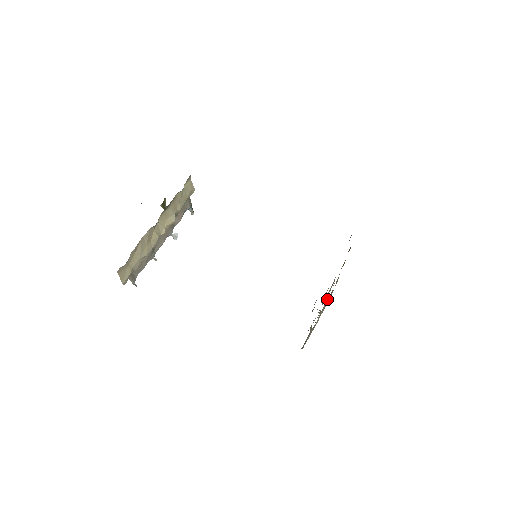
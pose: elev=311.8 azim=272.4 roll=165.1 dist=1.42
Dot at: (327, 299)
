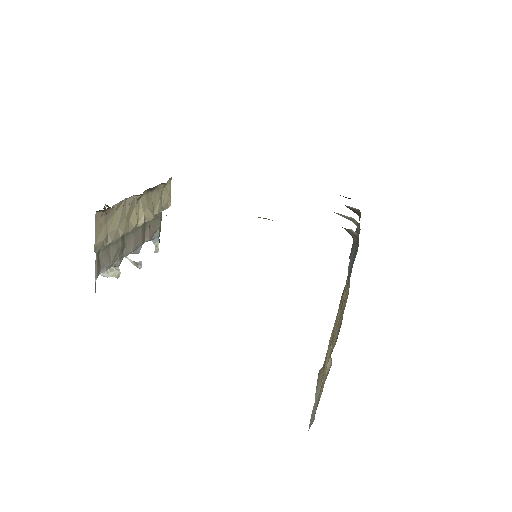
Dot at: (317, 379)
